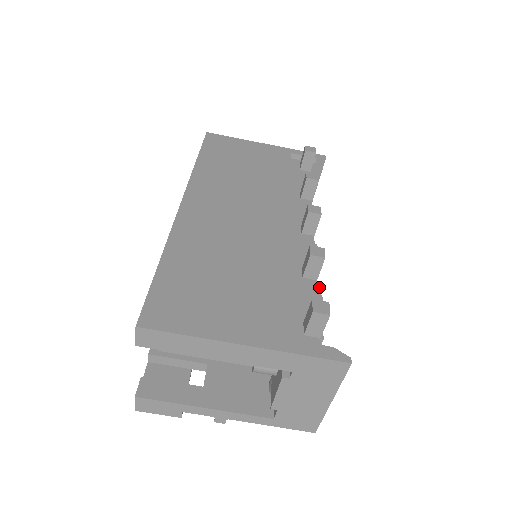
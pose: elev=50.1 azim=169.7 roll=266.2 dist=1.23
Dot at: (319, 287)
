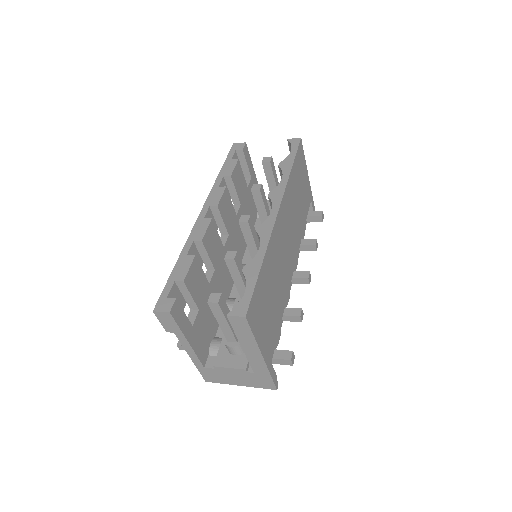
Dot at: occluded
